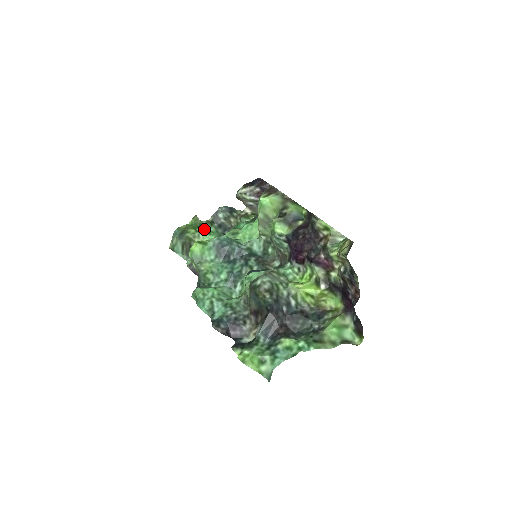
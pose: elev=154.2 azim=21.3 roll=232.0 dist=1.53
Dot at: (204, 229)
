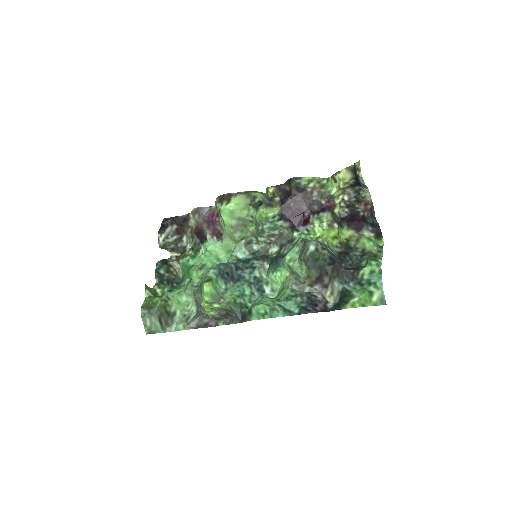
Dot at: (164, 290)
